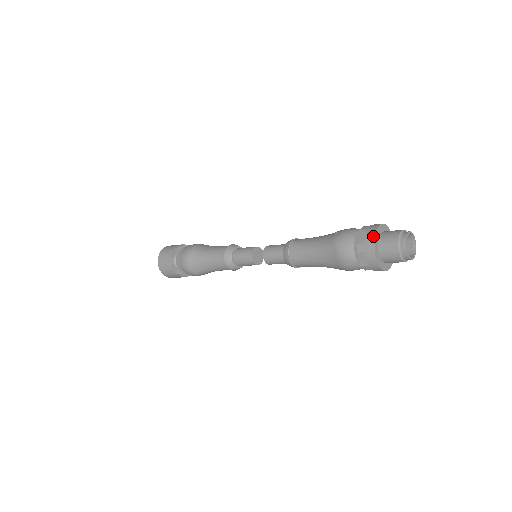
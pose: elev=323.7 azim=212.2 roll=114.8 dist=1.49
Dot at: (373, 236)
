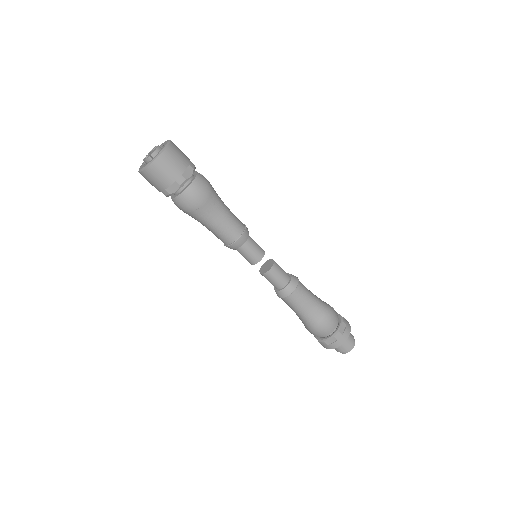
Dot at: (336, 347)
